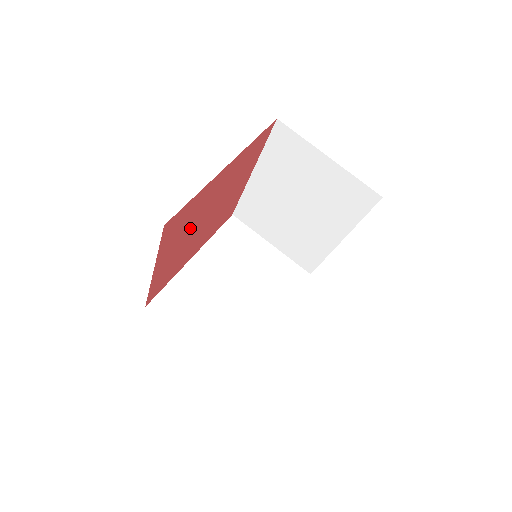
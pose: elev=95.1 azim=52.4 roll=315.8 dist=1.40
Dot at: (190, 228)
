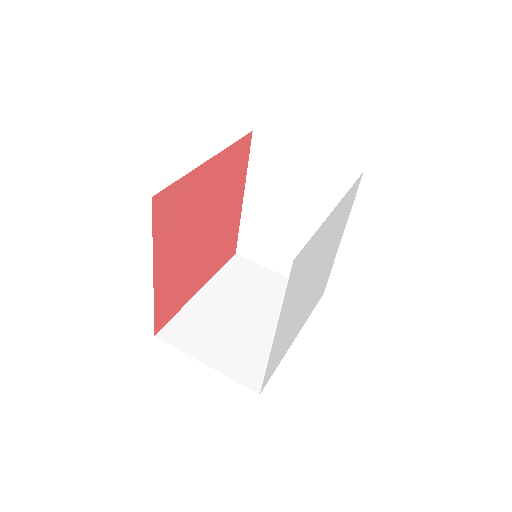
Dot at: (186, 232)
